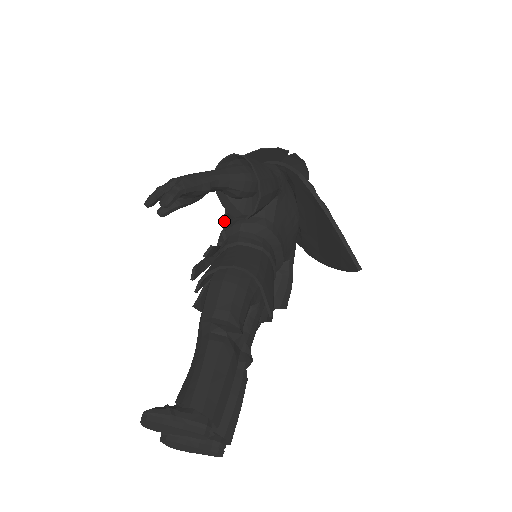
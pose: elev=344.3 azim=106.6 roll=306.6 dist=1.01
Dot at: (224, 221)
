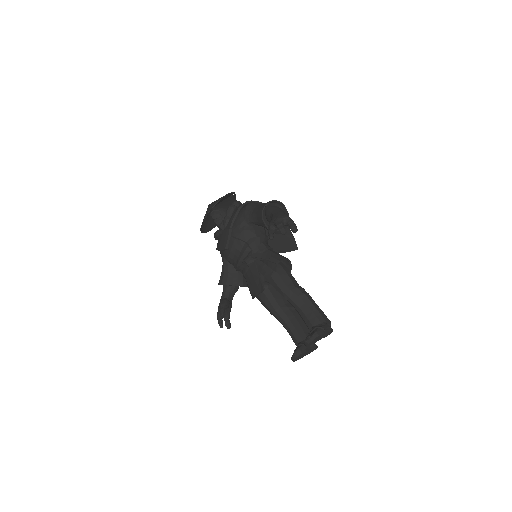
Dot at: (240, 240)
